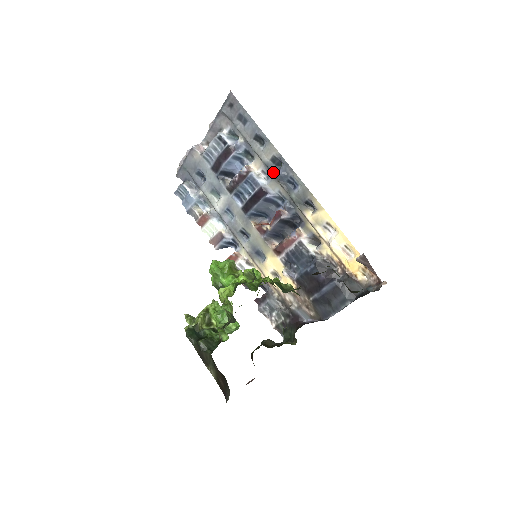
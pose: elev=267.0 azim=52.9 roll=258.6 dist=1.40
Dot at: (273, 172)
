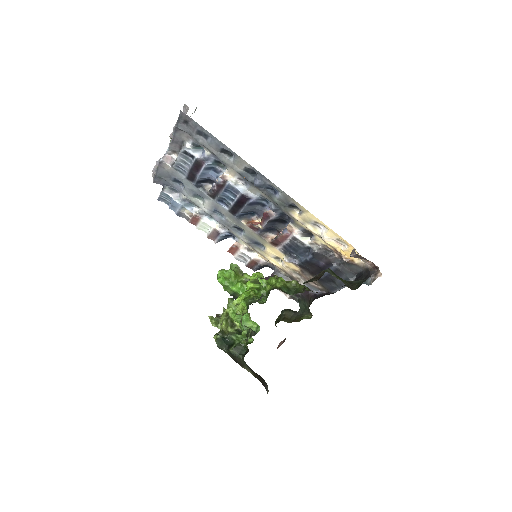
Dot at: (250, 181)
